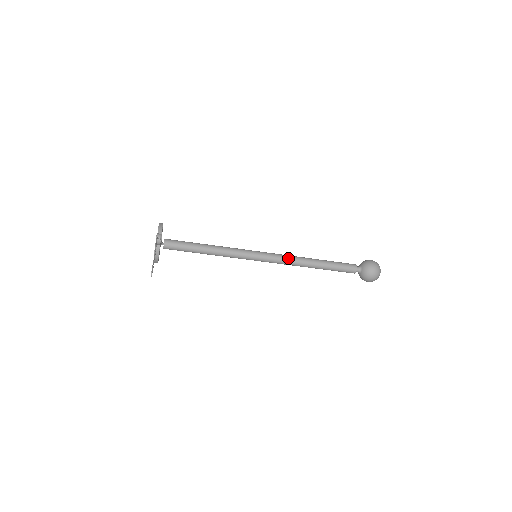
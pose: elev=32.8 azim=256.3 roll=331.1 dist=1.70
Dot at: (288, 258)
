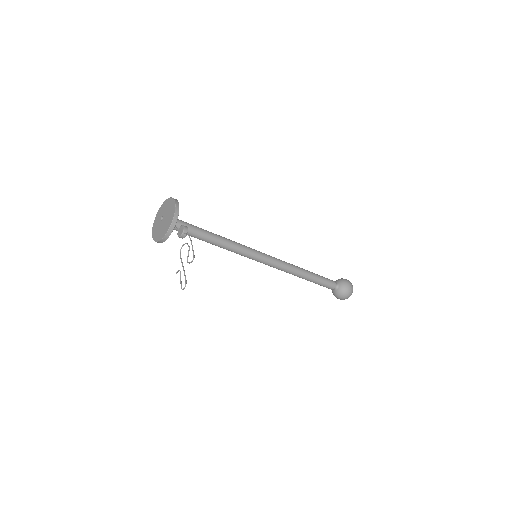
Dot at: (284, 265)
